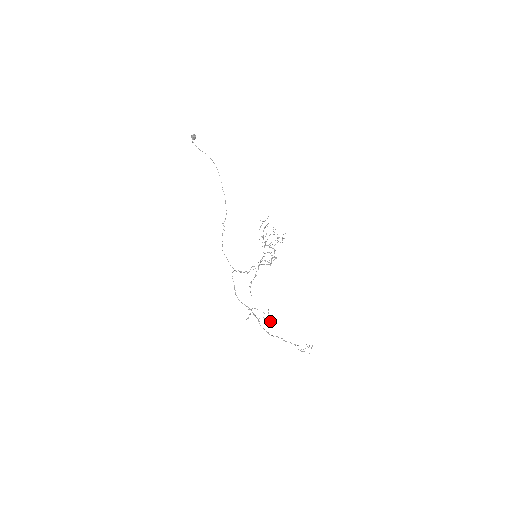
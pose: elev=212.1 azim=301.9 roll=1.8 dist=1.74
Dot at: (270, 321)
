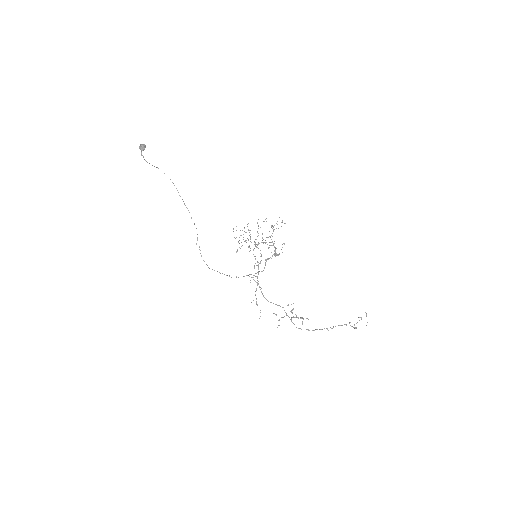
Dot at: (302, 318)
